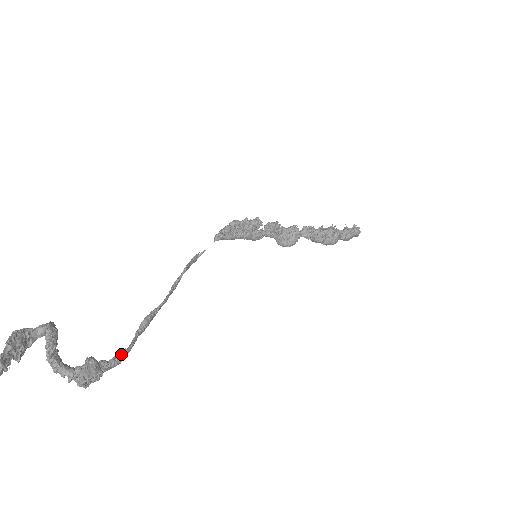
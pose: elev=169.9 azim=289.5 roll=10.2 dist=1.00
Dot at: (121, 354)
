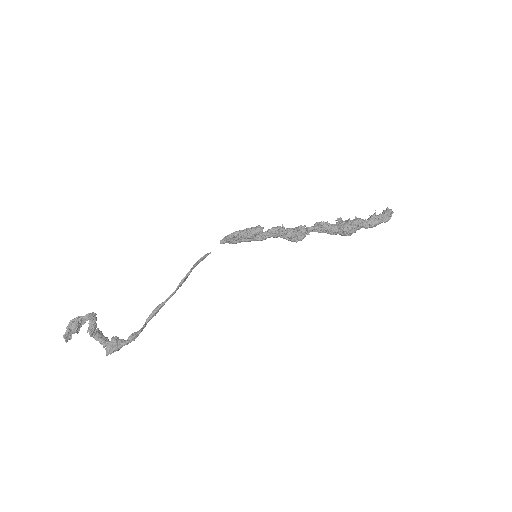
Dot at: (132, 338)
